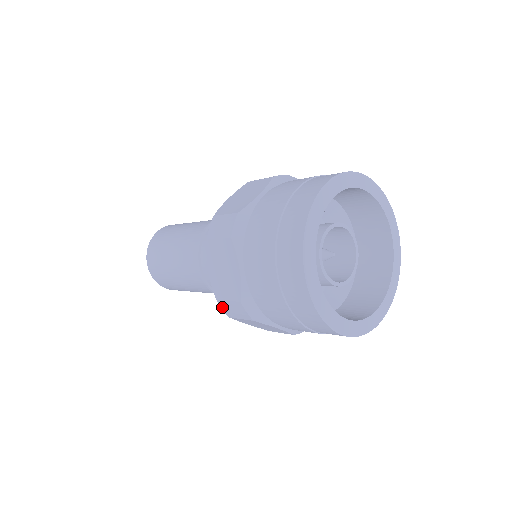
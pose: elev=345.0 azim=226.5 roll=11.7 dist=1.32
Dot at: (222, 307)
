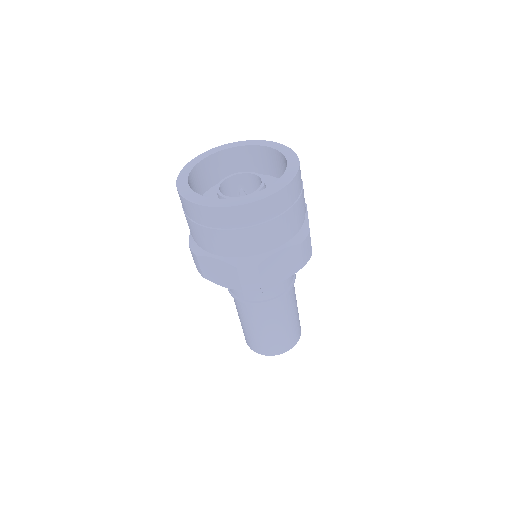
Dot at: (198, 270)
